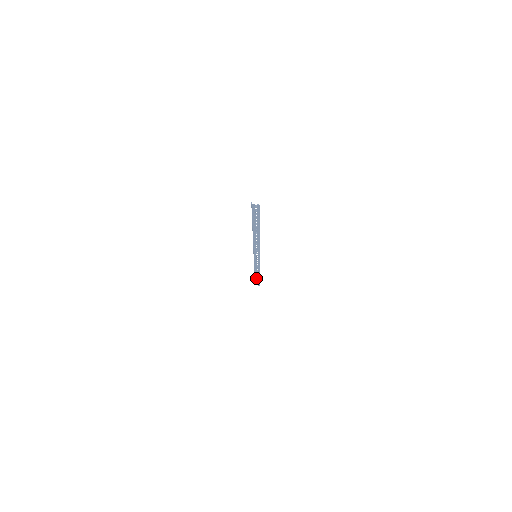
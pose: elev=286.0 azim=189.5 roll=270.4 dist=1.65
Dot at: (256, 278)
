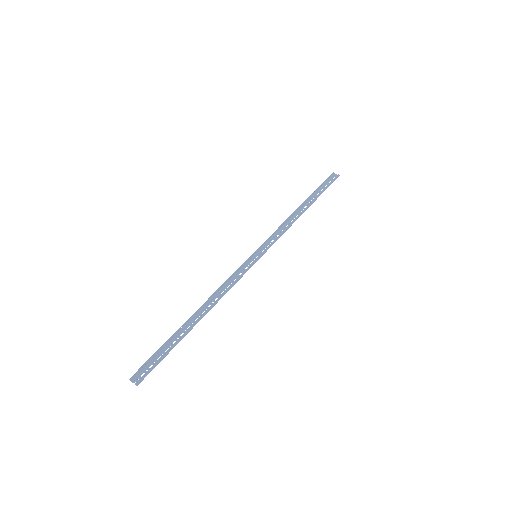
Dot at: (316, 194)
